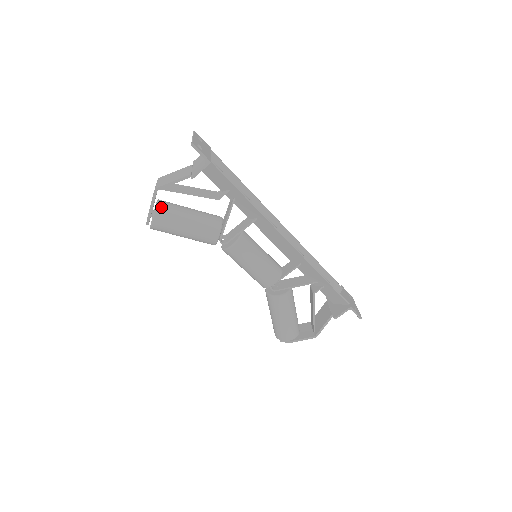
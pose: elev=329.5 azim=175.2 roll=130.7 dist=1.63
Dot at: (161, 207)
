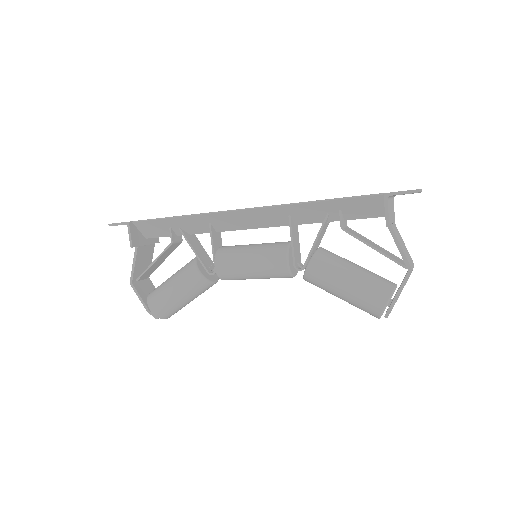
Dot at: (150, 294)
